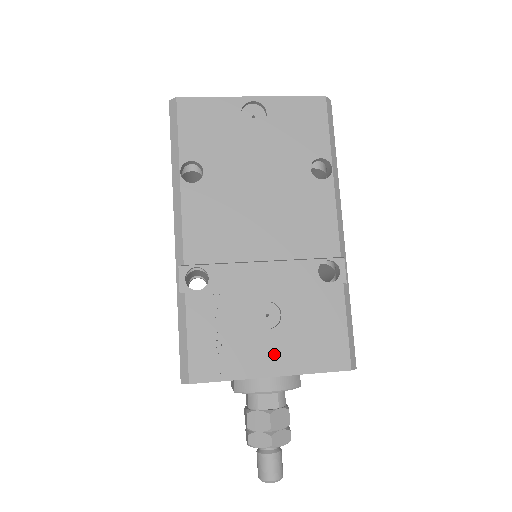
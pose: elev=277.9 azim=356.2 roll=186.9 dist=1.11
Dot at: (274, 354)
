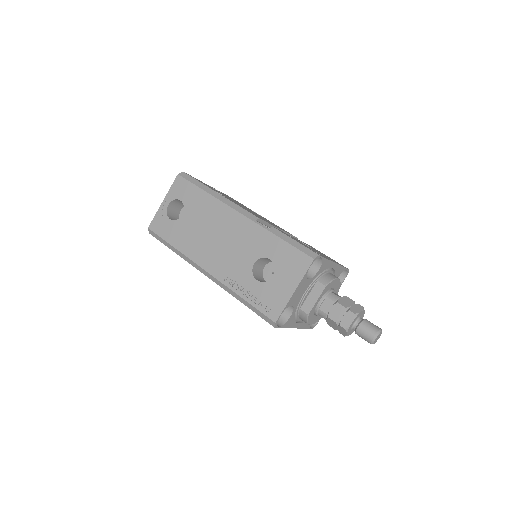
Dot at: (325, 256)
